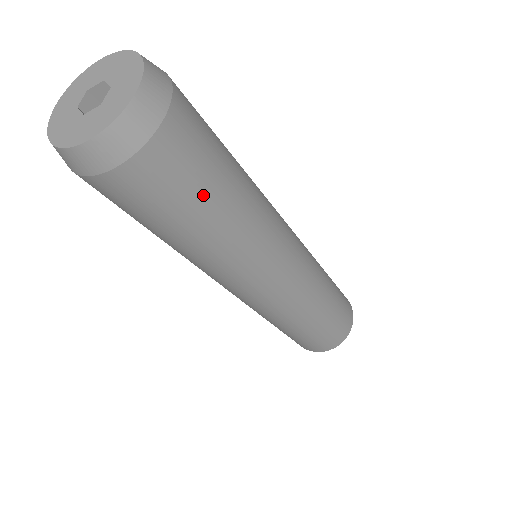
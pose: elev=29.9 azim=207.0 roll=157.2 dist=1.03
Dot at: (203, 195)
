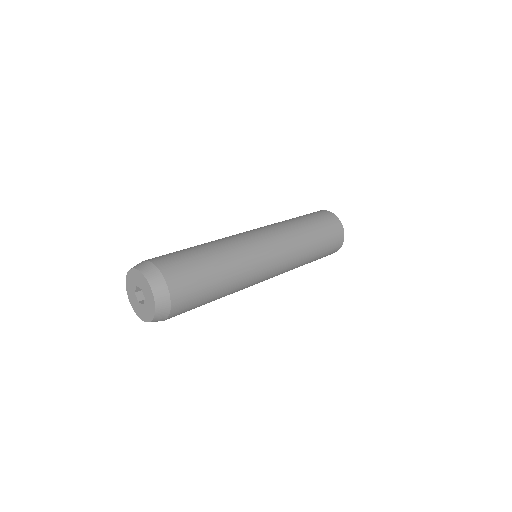
Dot at: occluded
